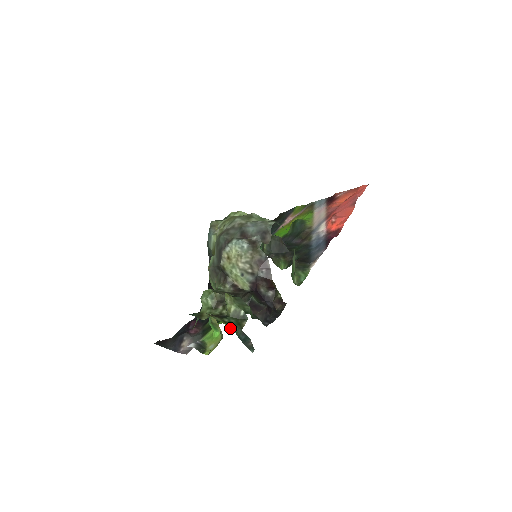
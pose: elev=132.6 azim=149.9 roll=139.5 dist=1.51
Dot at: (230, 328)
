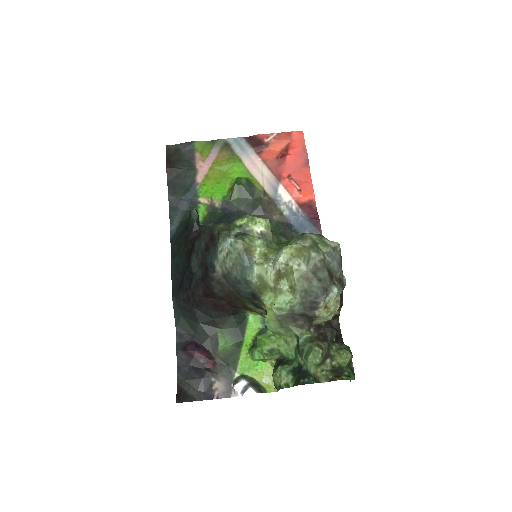
Dot at: occluded
